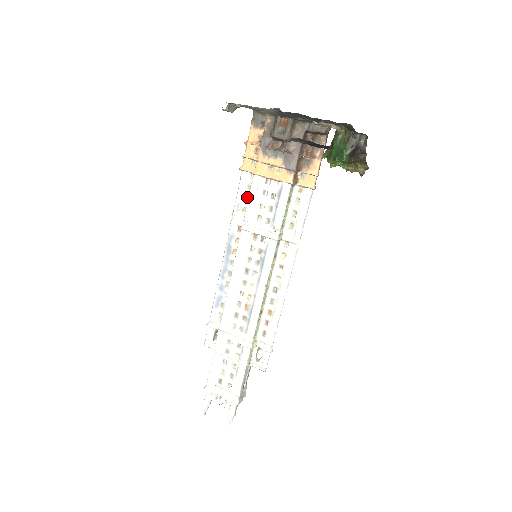
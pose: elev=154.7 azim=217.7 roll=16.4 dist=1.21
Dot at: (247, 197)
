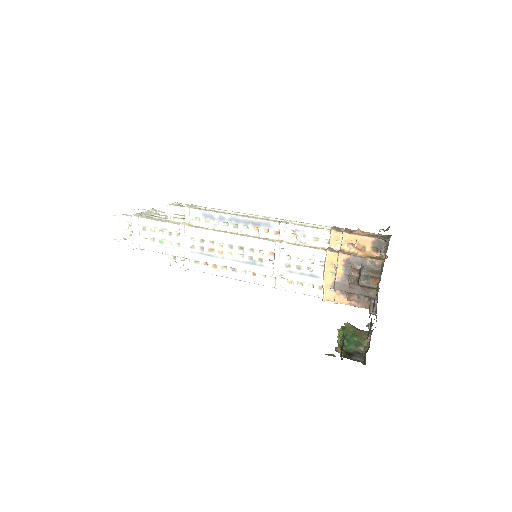
Dot at: (307, 238)
